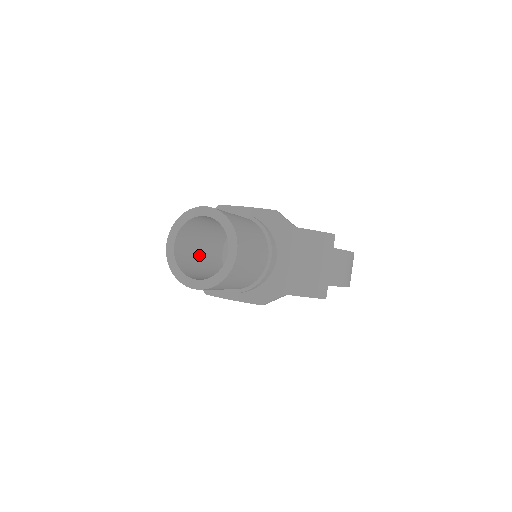
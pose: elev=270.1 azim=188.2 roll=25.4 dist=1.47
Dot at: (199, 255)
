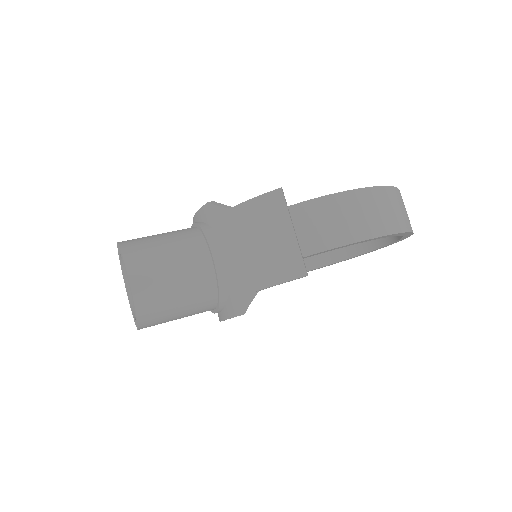
Dot at: occluded
